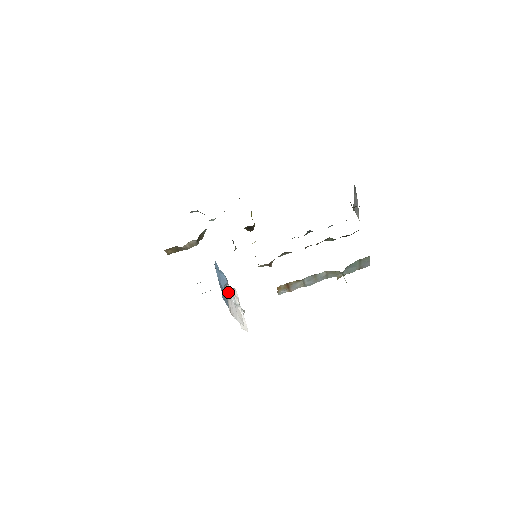
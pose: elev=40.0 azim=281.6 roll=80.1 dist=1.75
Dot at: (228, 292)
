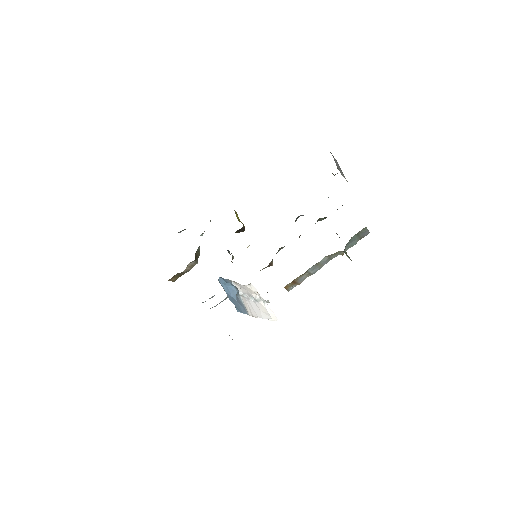
Dot at: (243, 296)
